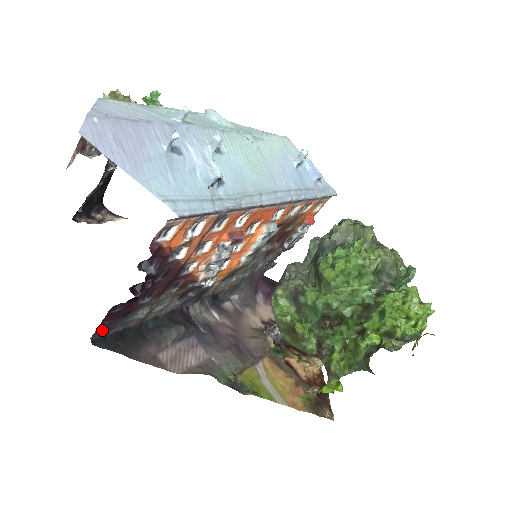
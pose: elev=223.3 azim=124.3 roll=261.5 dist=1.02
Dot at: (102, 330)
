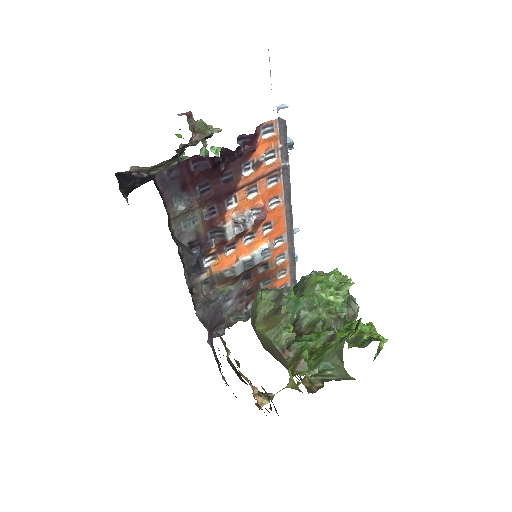
Dot at: (166, 176)
